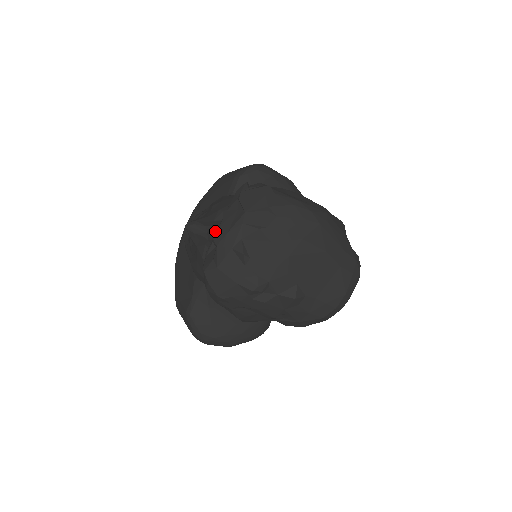
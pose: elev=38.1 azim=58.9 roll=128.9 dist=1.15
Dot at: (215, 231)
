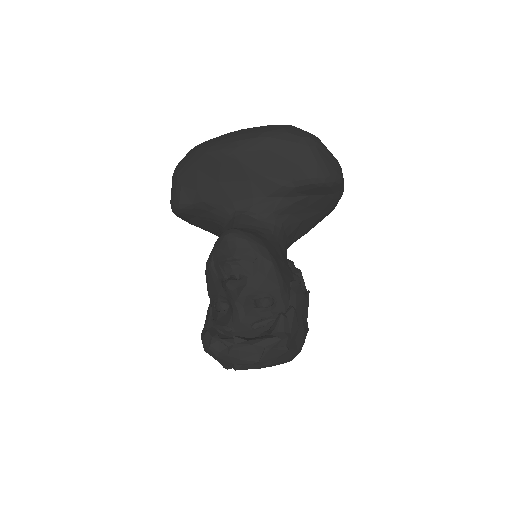
Dot at: (239, 313)
